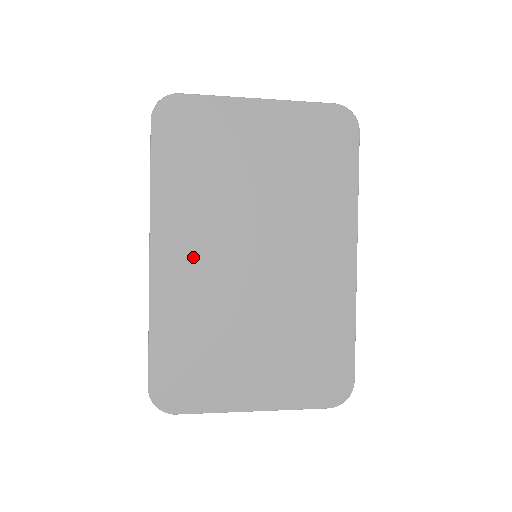
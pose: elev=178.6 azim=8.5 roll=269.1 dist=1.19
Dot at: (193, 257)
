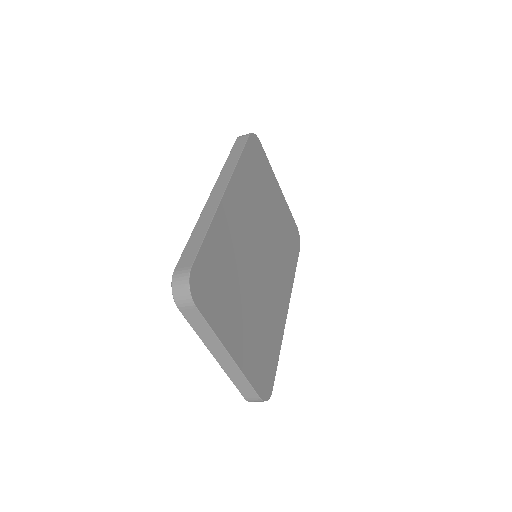
Dot at: (240, 218)
